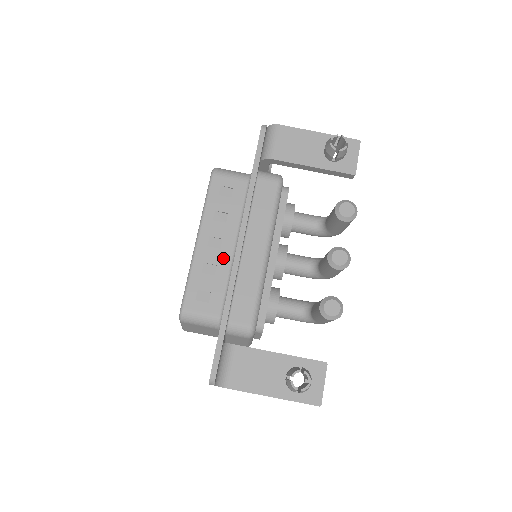
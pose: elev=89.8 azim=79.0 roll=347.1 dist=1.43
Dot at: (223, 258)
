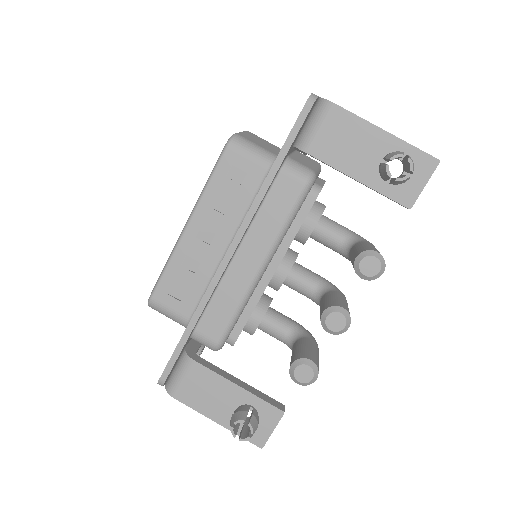
Dot at: (210, 257)
